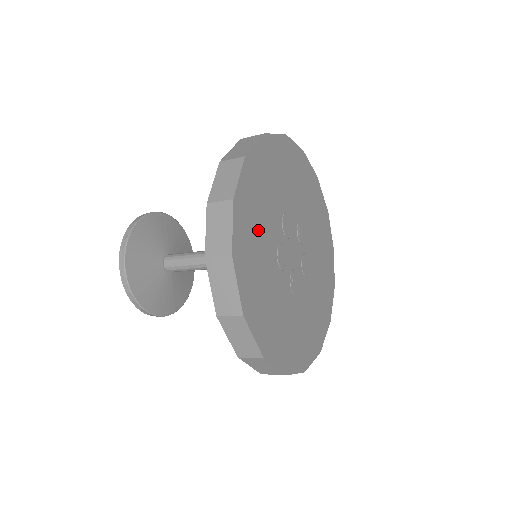
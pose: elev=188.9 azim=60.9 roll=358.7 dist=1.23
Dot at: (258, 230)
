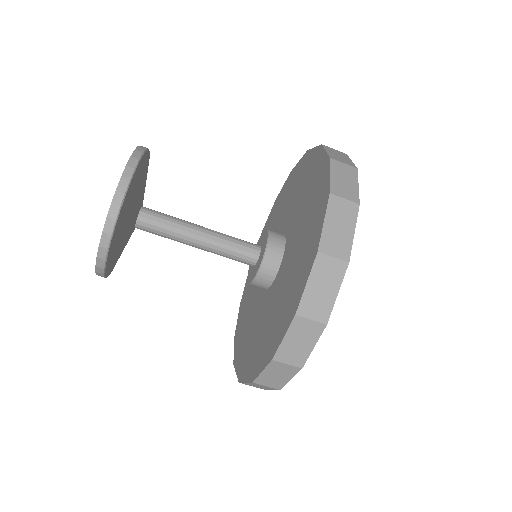
Dot at: occluded
